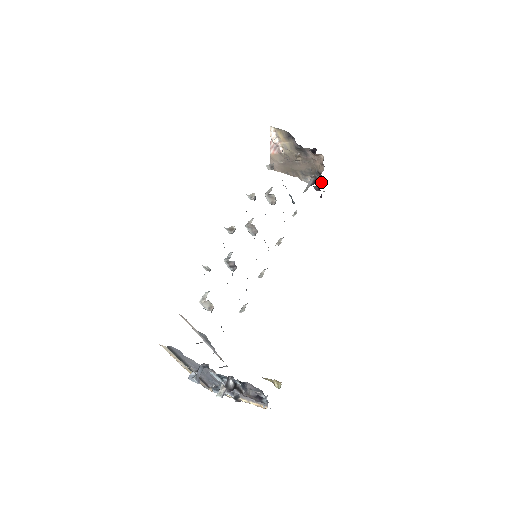
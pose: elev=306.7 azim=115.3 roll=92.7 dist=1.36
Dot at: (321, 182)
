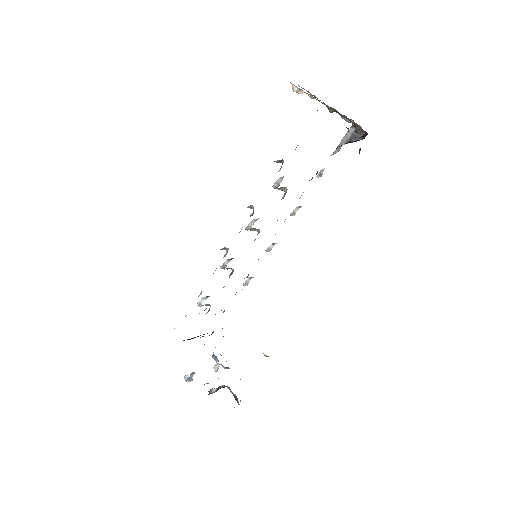
Dot at: (361, 138)
